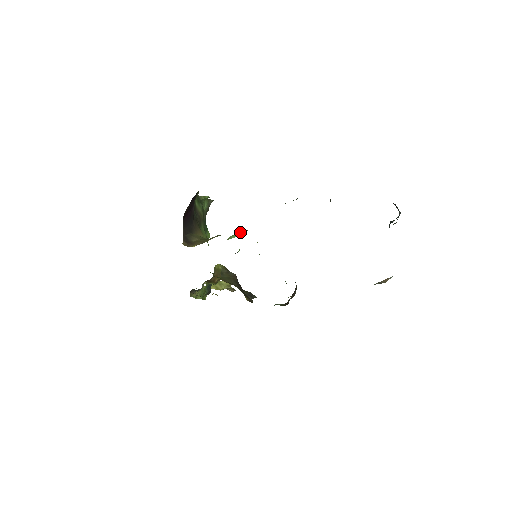
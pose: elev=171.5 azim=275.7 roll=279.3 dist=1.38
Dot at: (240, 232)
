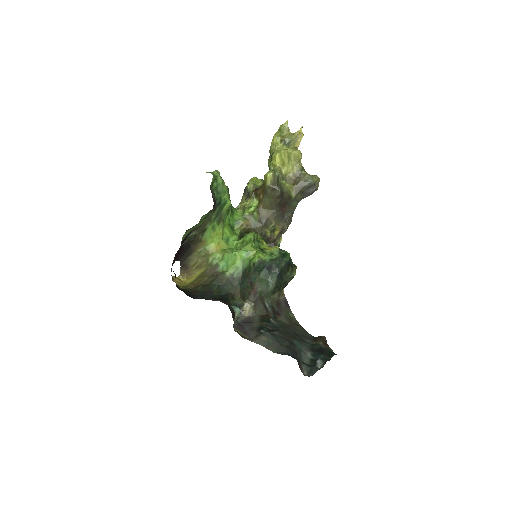
Dot at: (231, 256)
